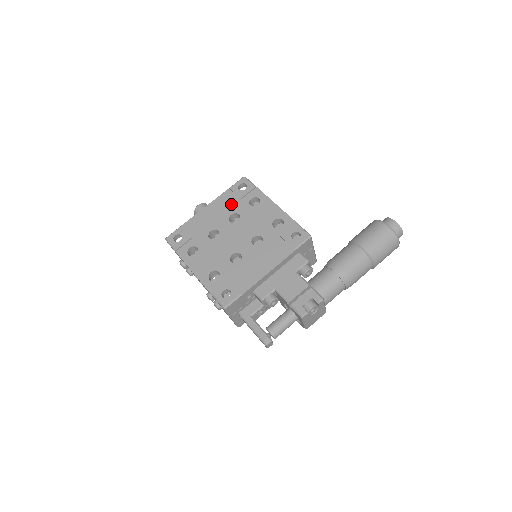
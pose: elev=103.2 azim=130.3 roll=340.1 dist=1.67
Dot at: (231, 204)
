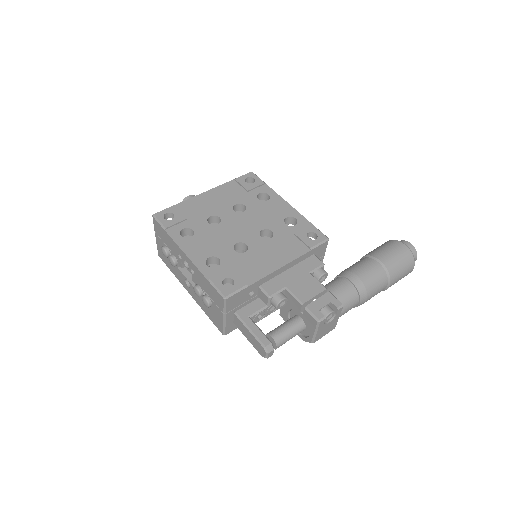
Dot at: (236, 194)
